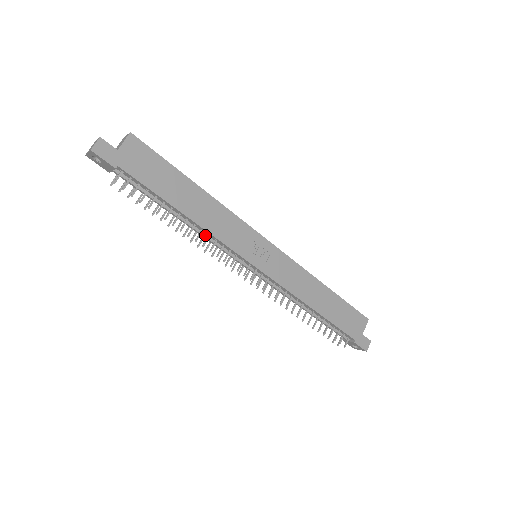
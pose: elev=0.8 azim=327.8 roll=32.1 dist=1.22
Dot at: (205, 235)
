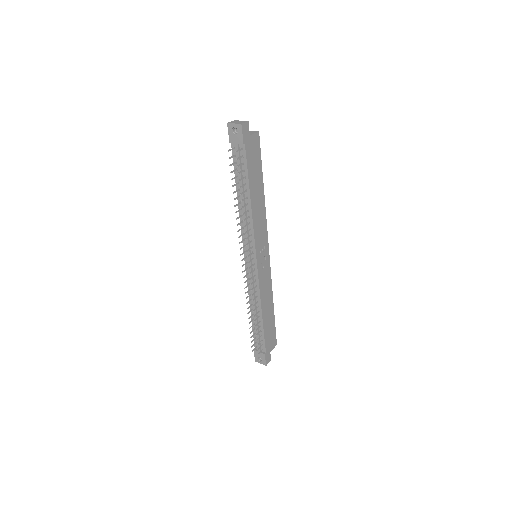
Dot at: (247, 221)
